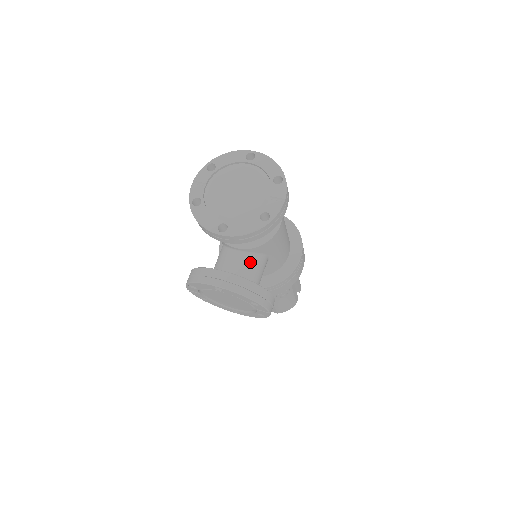
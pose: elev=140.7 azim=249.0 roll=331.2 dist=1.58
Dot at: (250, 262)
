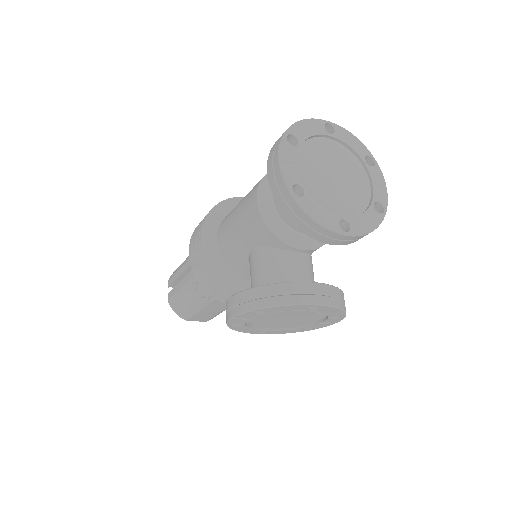
Dot at: (311, 266)
